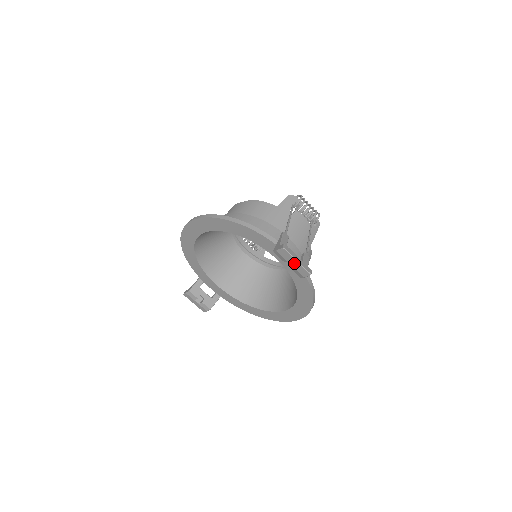
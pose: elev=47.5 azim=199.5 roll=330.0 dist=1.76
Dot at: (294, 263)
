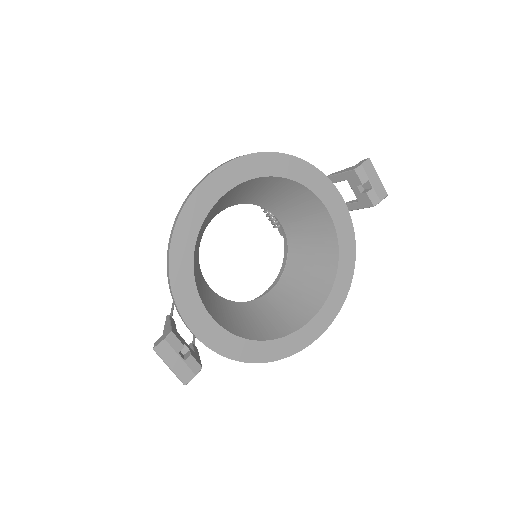
Dot at: (375, 180)
